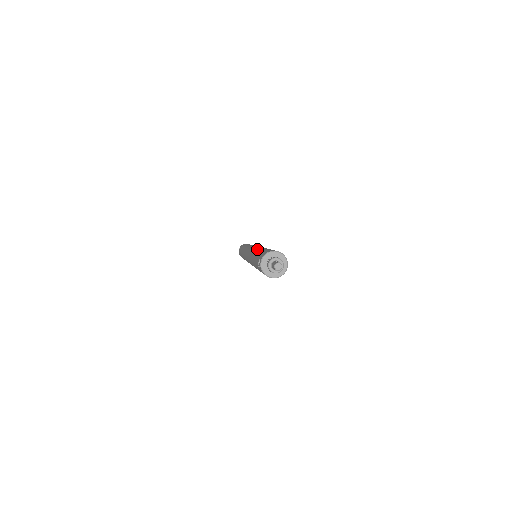
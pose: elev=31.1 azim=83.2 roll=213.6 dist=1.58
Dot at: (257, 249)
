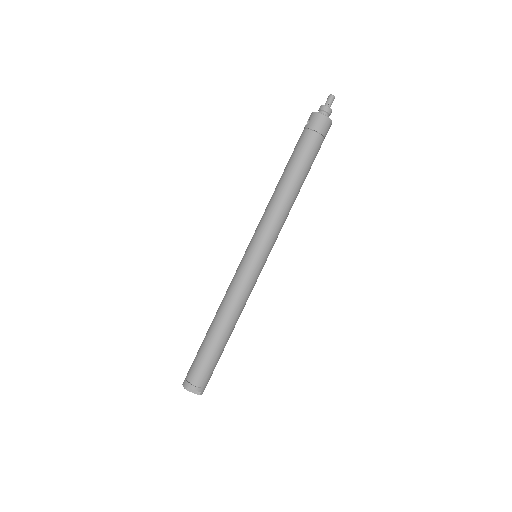
Dot at: occluded
